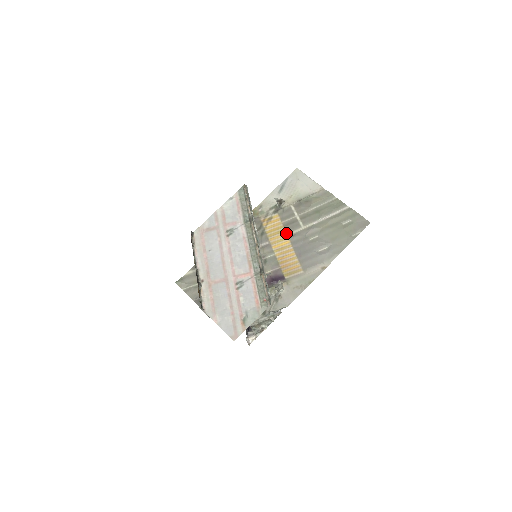
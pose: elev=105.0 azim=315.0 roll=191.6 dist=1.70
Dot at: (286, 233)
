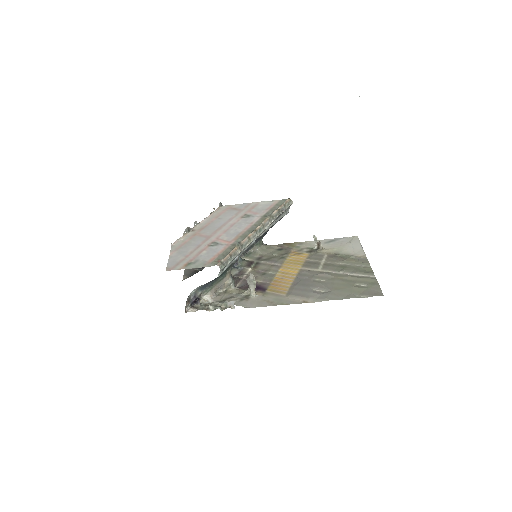
Dot at: (301, 266)
